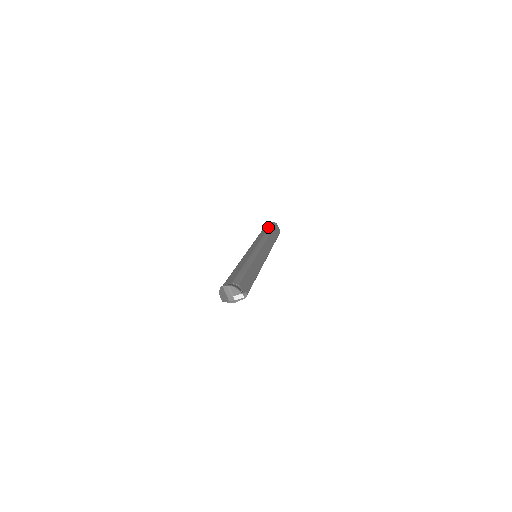
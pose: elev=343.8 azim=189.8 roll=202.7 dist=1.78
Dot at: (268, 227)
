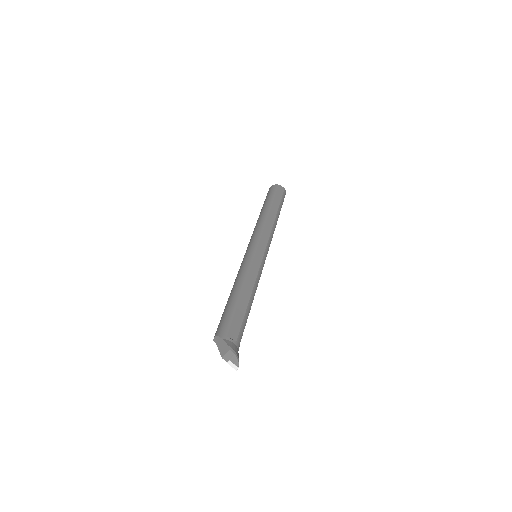
Dot at: (280, 202)
